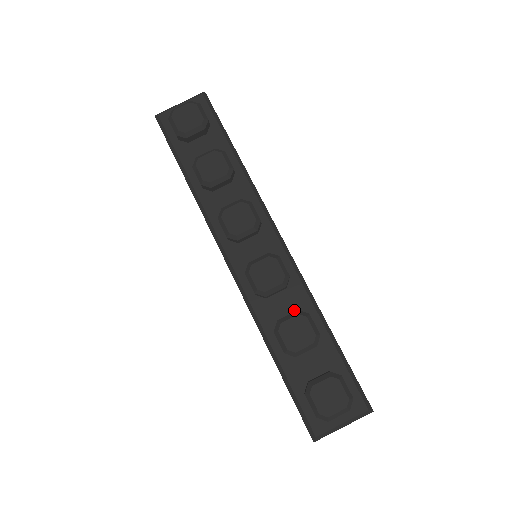
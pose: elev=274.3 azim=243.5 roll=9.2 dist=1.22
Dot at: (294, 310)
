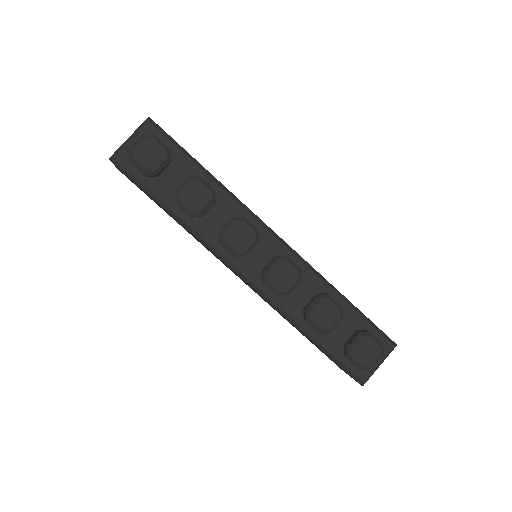
Dot at: (313, 294)
